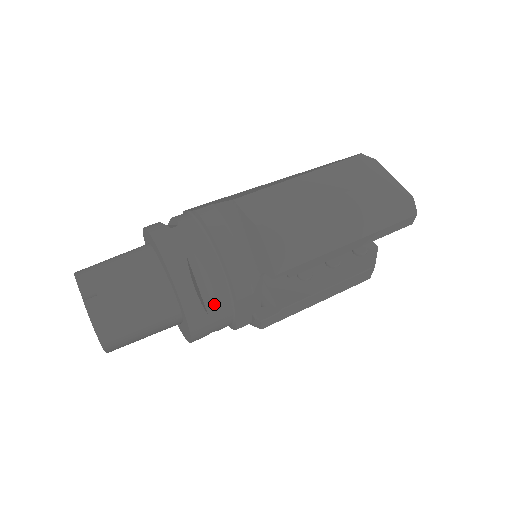
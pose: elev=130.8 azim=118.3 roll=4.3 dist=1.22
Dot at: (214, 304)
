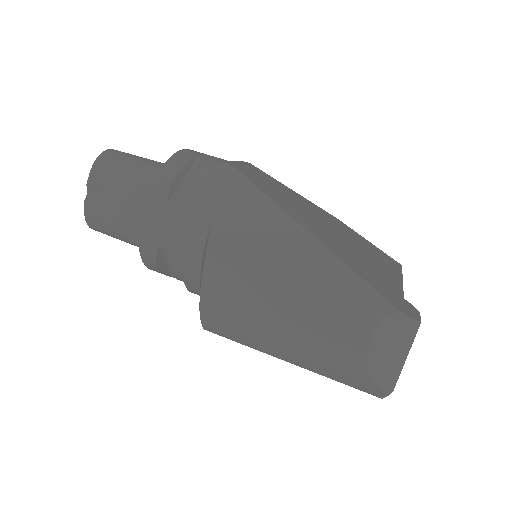
Dot at: occluded
